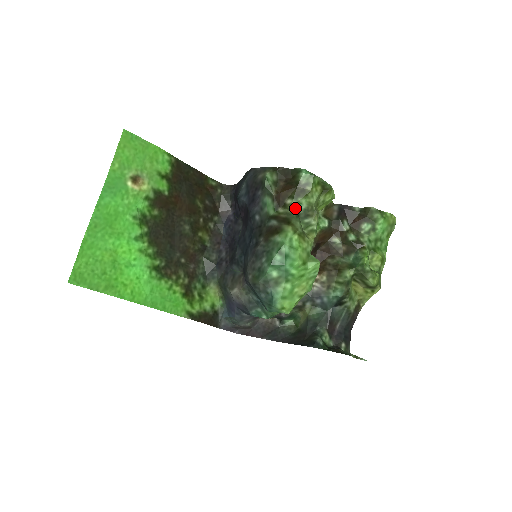
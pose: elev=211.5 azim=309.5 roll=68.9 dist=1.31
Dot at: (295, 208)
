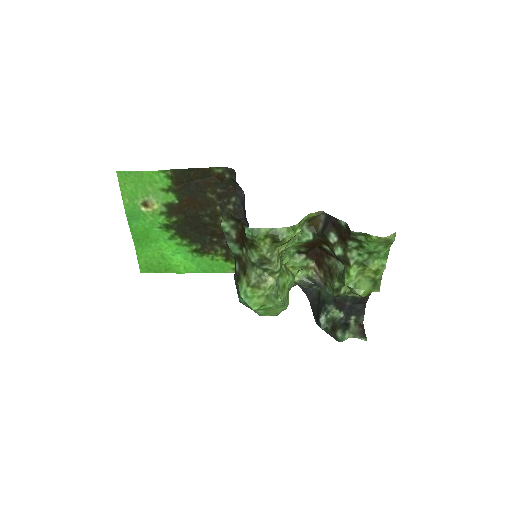
Dot at: (250, 258)
